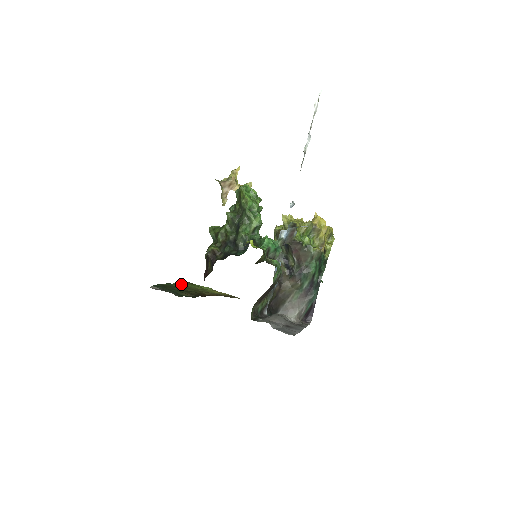
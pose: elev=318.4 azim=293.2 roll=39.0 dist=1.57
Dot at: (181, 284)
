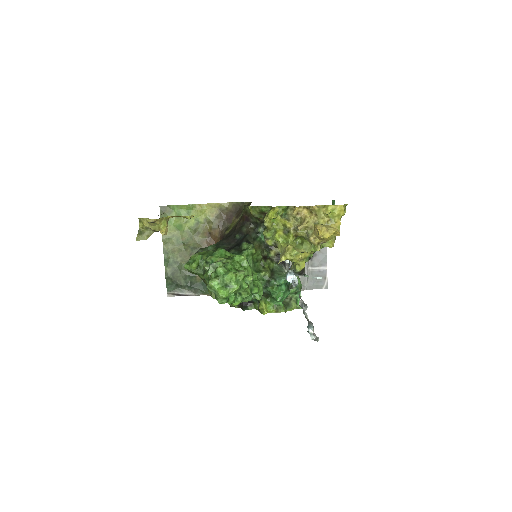
Dot at: (169, 238)
